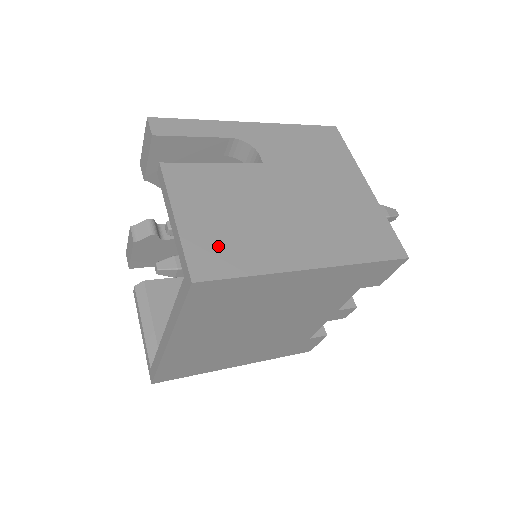
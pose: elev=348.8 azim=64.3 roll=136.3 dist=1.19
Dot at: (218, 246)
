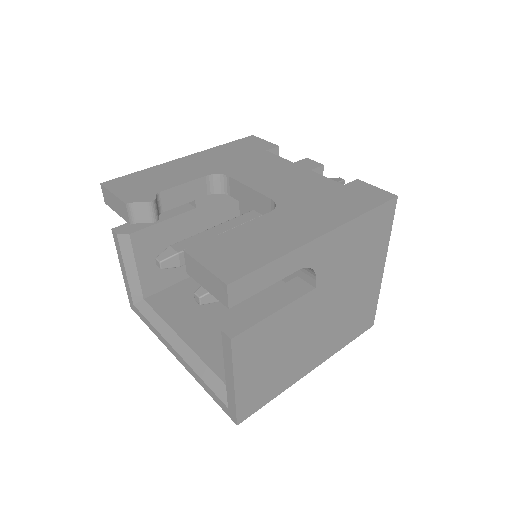
Dot at: (259, 390)
